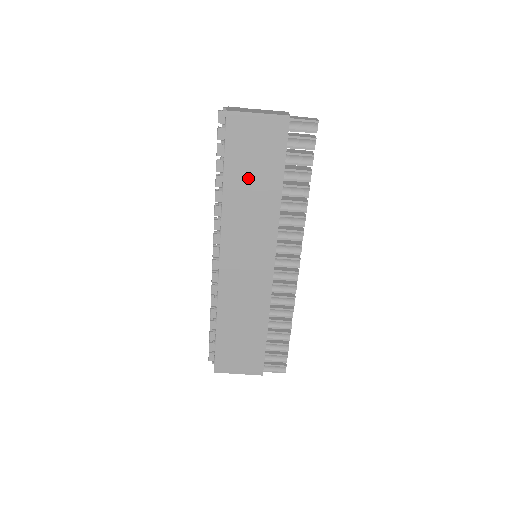
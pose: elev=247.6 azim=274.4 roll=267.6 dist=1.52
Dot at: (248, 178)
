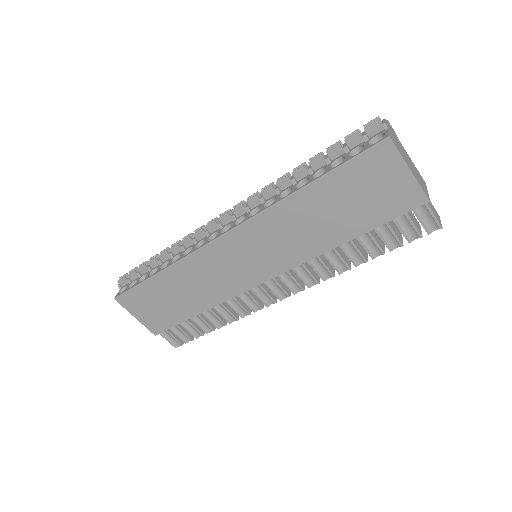
Dot at: (331, 206)
